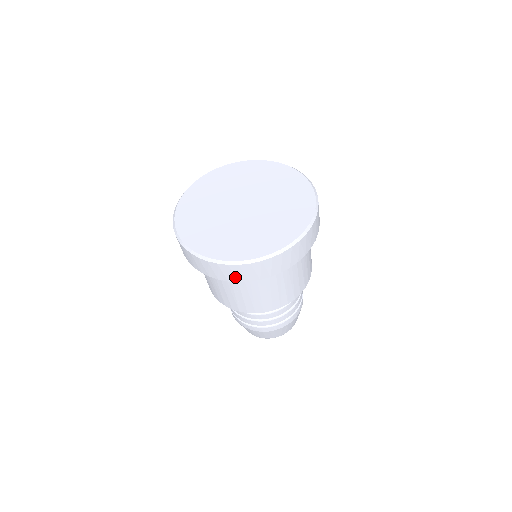
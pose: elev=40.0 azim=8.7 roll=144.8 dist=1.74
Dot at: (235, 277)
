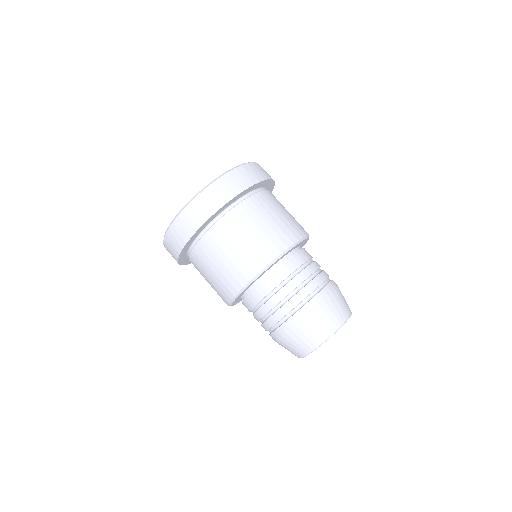
Dot at: (219, 200)
